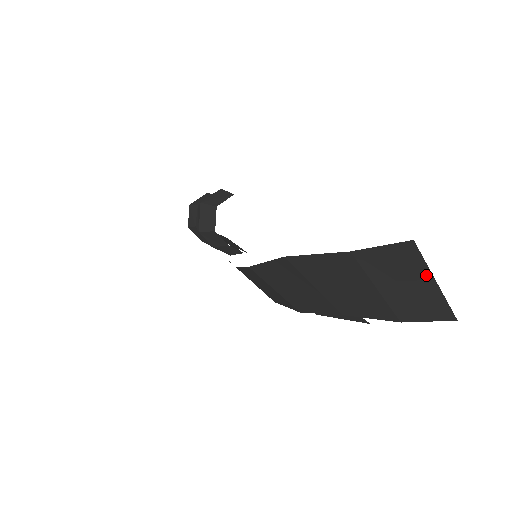
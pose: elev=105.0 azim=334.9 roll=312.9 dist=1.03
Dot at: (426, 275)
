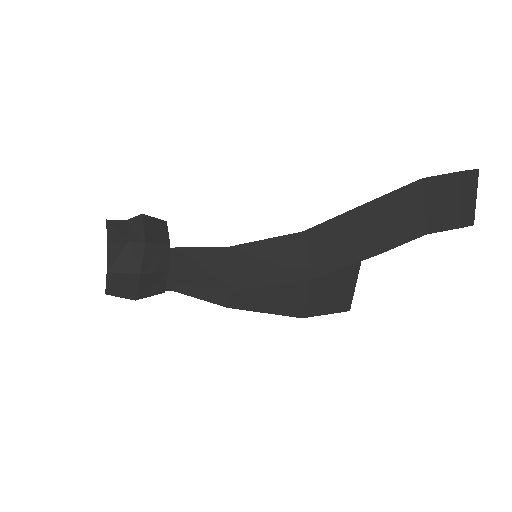
Dot at: (476, 192)
